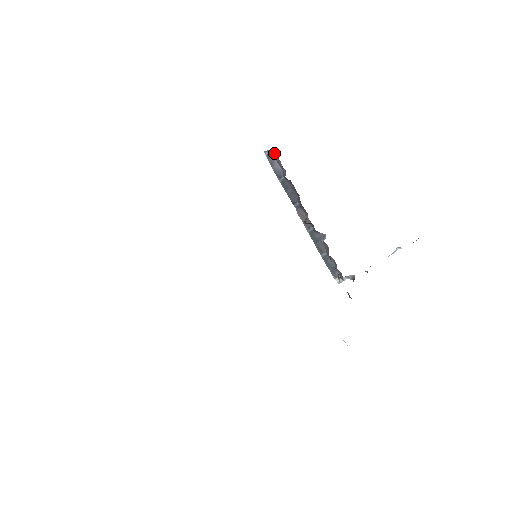
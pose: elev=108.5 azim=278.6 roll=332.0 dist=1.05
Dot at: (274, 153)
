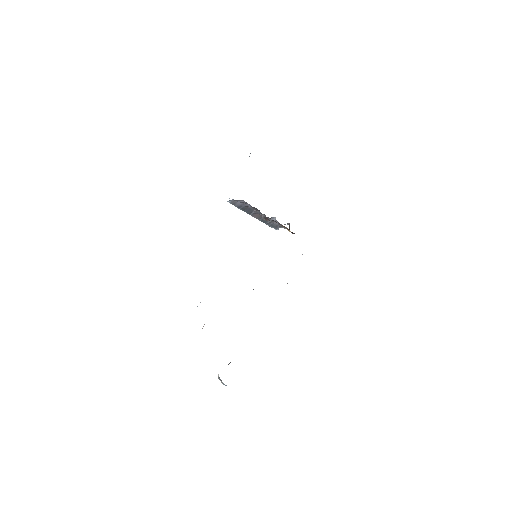
Dot at: (239, 200)
